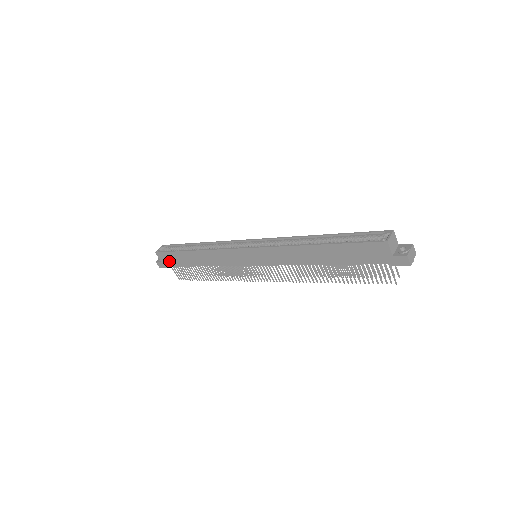
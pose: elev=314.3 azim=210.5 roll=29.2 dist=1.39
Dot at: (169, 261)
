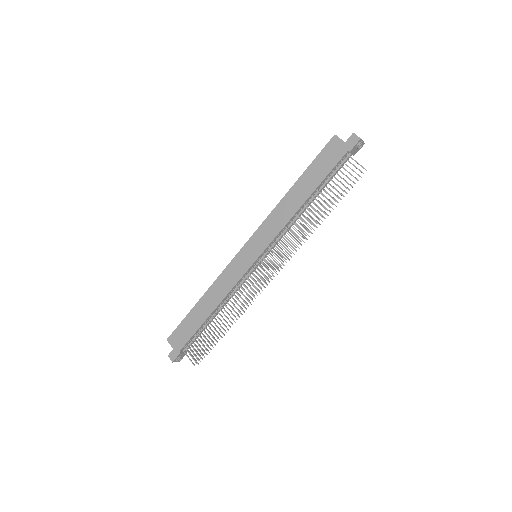
Dot at: (181, 339)
